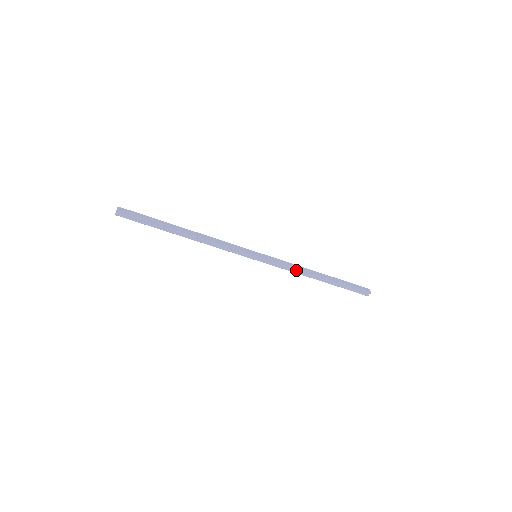
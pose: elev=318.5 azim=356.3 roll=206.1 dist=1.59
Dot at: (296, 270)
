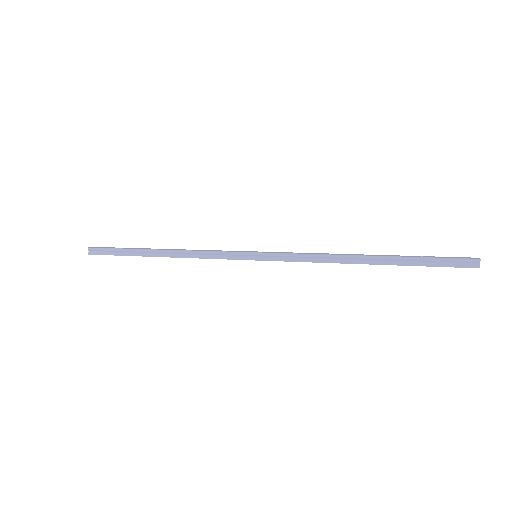
Dot at: (320, 257)
